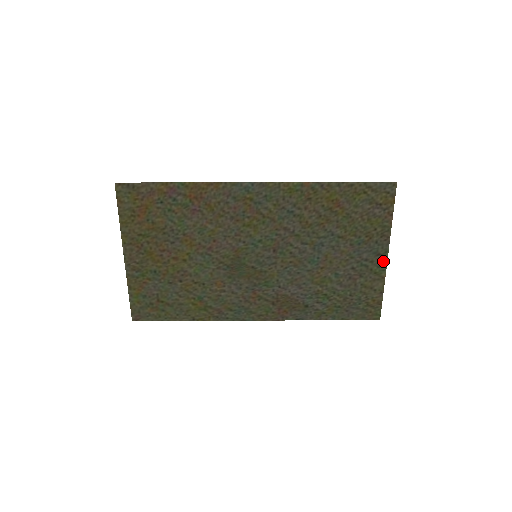
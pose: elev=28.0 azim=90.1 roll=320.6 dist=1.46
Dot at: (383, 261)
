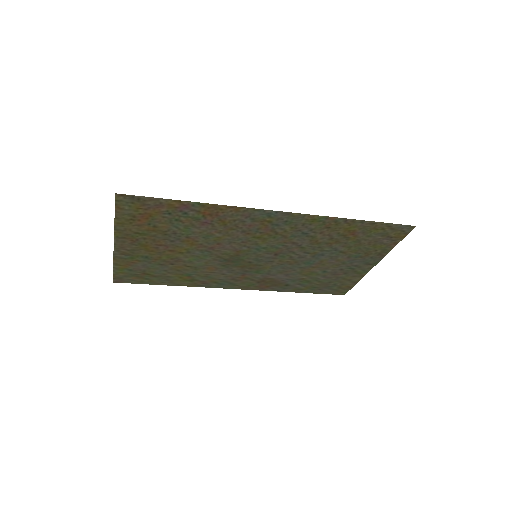
Dot at: (369, 267)
